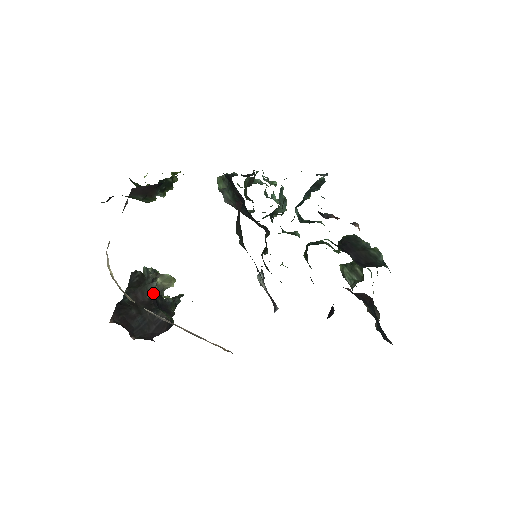
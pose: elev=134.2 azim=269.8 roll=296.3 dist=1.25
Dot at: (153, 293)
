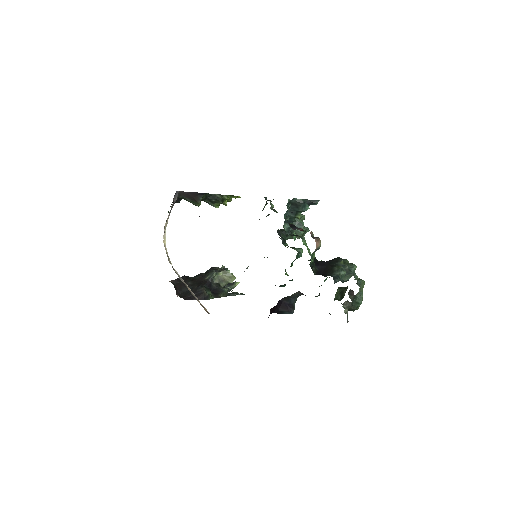
Dot at: (210, 278)
